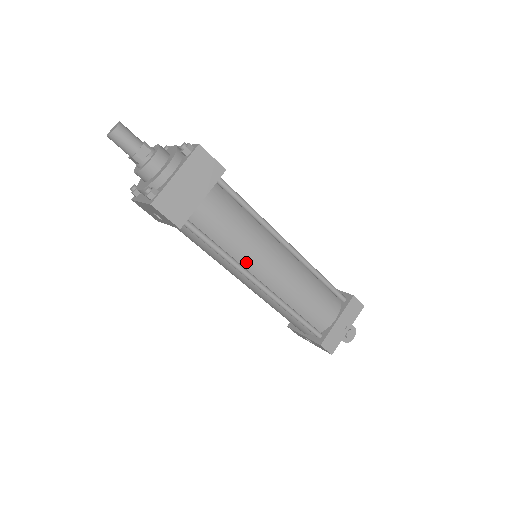
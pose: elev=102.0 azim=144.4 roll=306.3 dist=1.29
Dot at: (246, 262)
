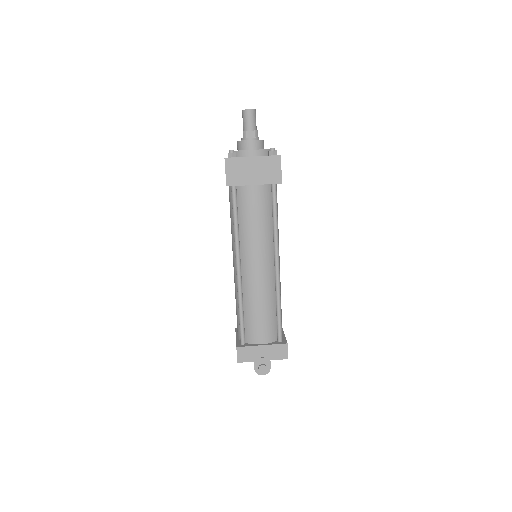
Dot at: (244, 246)
